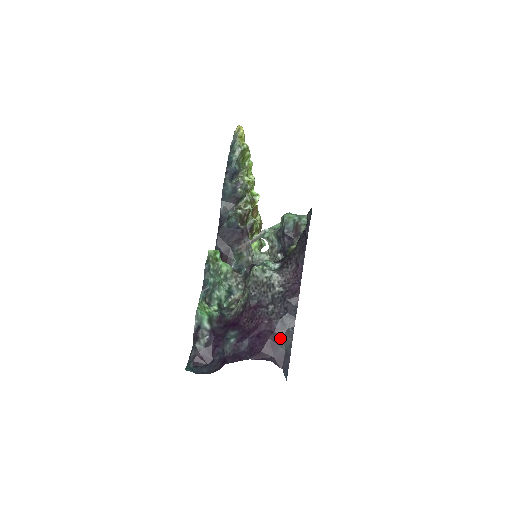
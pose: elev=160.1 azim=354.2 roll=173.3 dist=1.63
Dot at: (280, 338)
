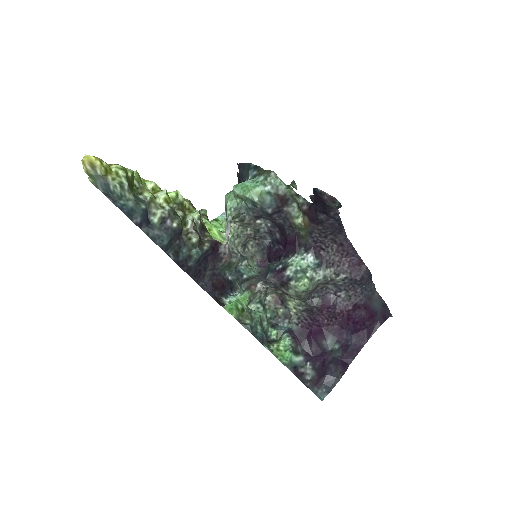
Dot at: (371, 304)
